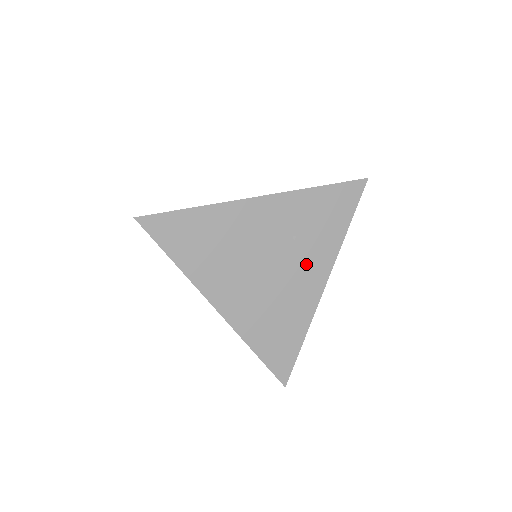
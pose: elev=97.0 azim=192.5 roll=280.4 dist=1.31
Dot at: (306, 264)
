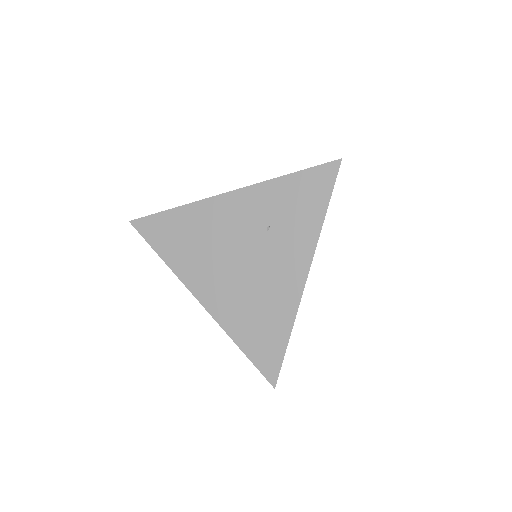
Dot at: (283, 255)
